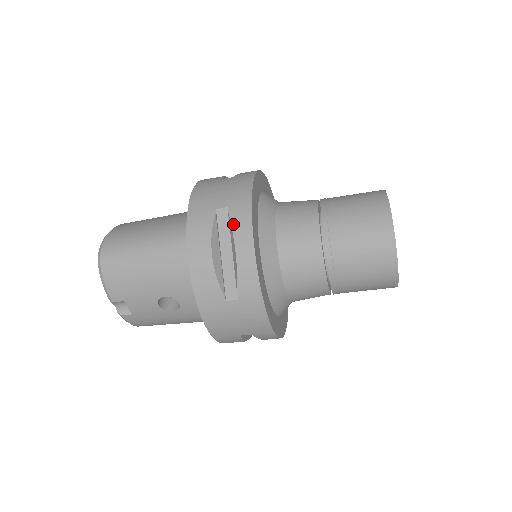
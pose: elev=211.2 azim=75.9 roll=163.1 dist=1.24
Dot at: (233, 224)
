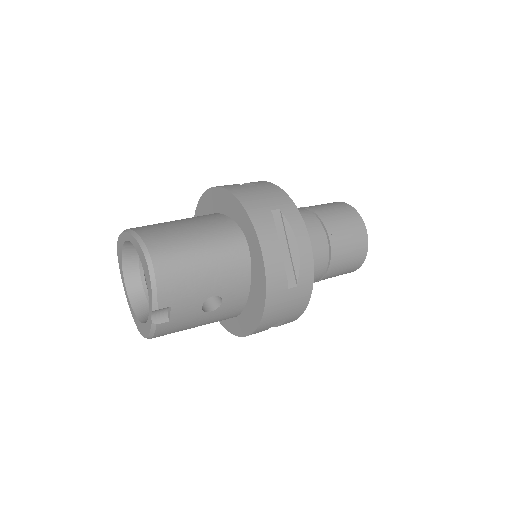
Dot at: (291, 223)
